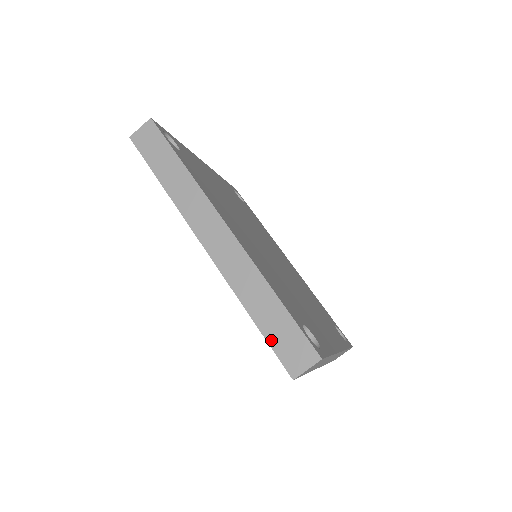
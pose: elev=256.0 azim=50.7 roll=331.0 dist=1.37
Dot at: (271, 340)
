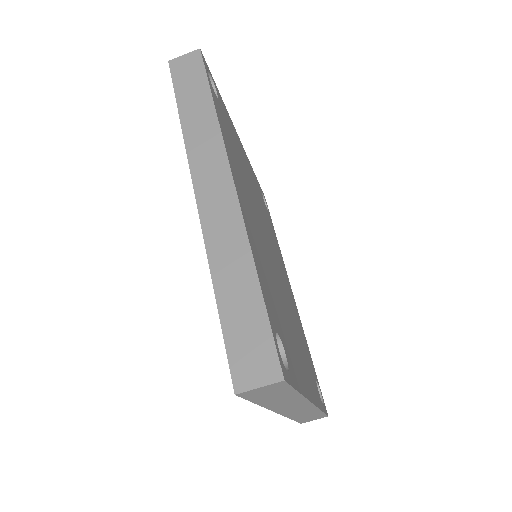
Dot at: (228, 332)
